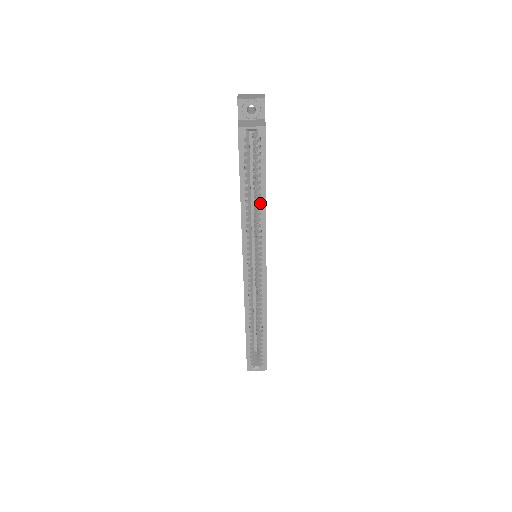
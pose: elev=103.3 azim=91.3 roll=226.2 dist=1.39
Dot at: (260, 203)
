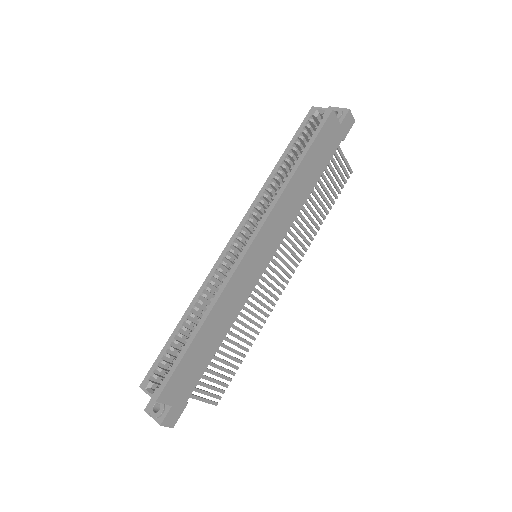
Dot at: (289, 173)
